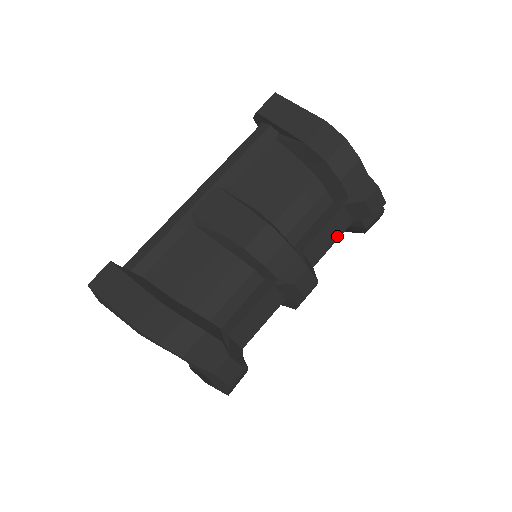
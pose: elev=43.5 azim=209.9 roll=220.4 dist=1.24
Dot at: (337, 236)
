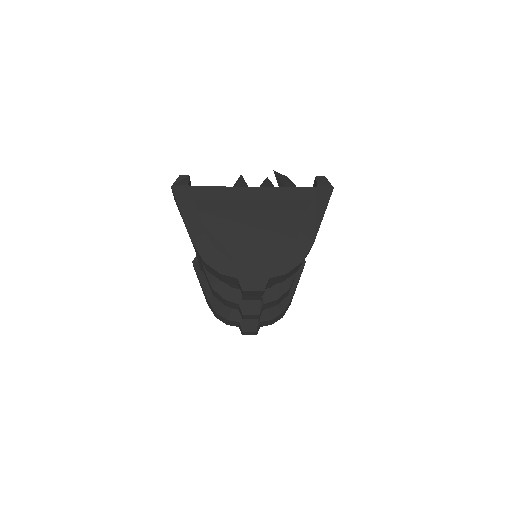
Dot at: occluded
